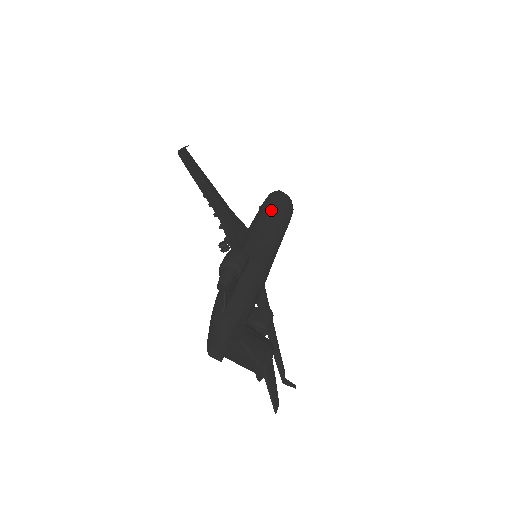
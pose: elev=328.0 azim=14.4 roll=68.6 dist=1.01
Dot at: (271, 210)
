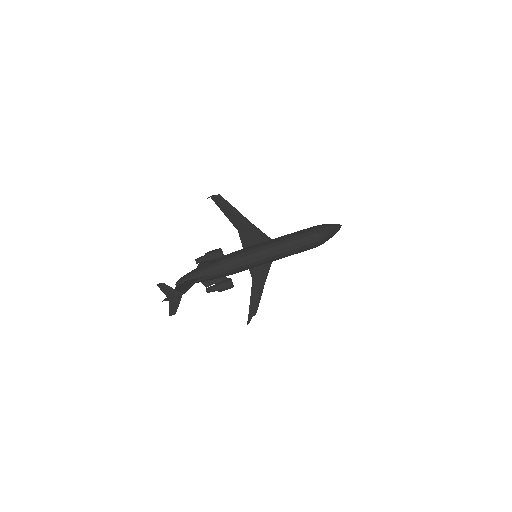
Dot at: (291, 237)
